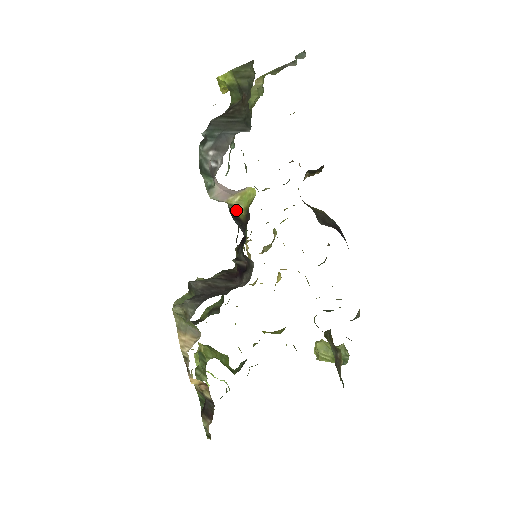
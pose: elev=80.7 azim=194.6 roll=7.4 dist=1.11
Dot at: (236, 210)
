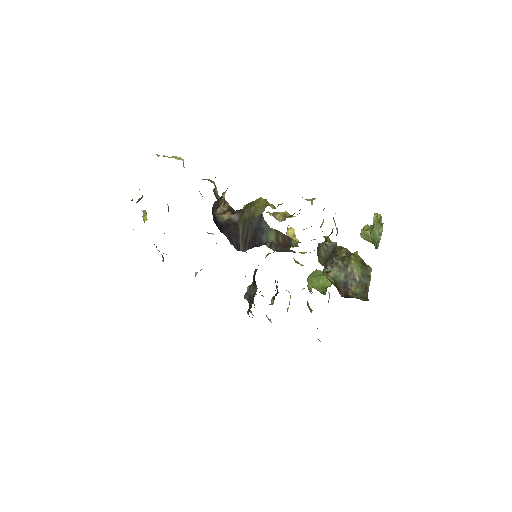
Dot at: occluded
